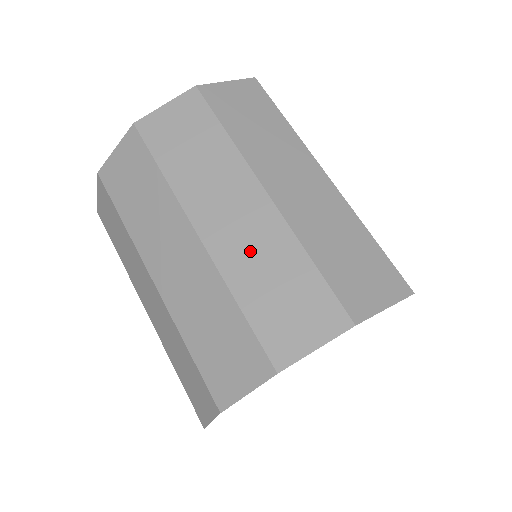
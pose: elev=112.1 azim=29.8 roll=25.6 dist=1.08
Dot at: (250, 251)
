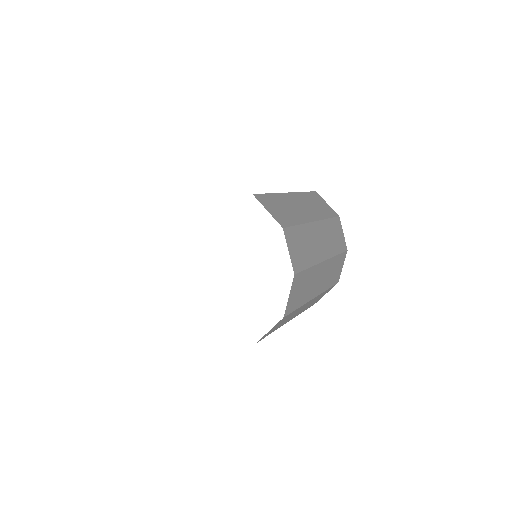
Dot at: occluded
